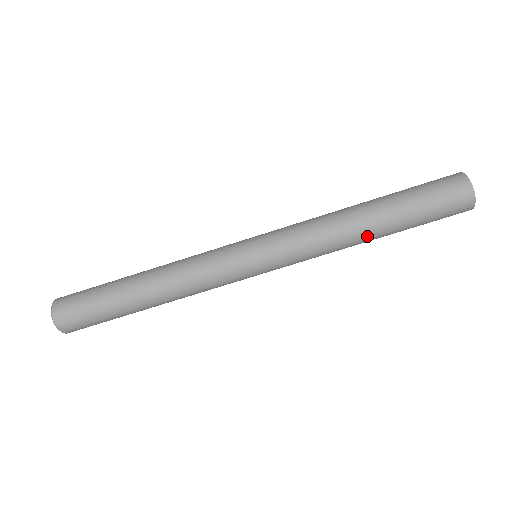
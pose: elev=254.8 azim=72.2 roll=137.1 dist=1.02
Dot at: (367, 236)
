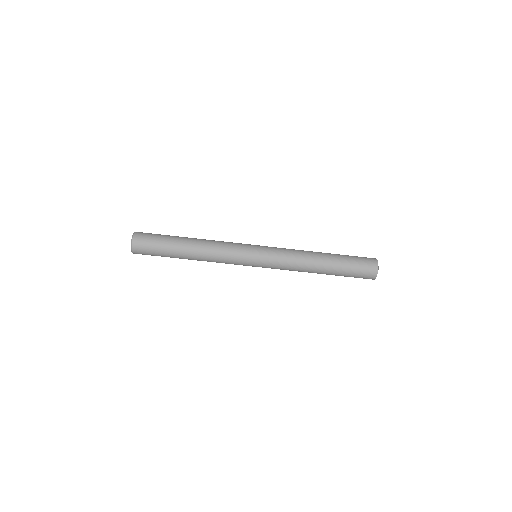
Dot at: (318, 269)
